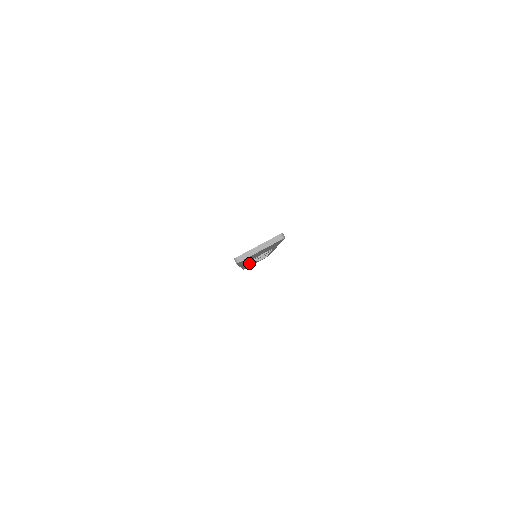
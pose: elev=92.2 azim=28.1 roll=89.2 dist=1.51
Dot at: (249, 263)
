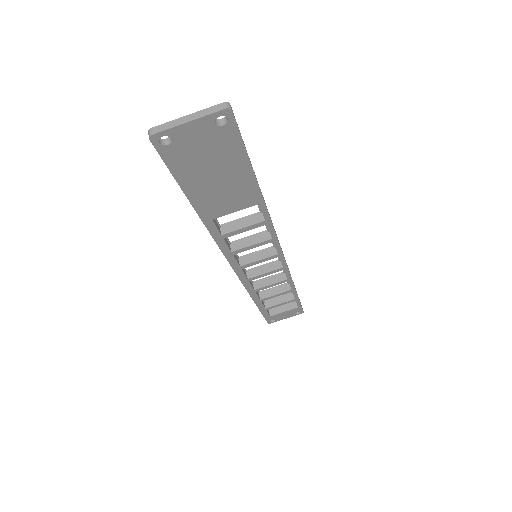
Dot at: (252, 276)
